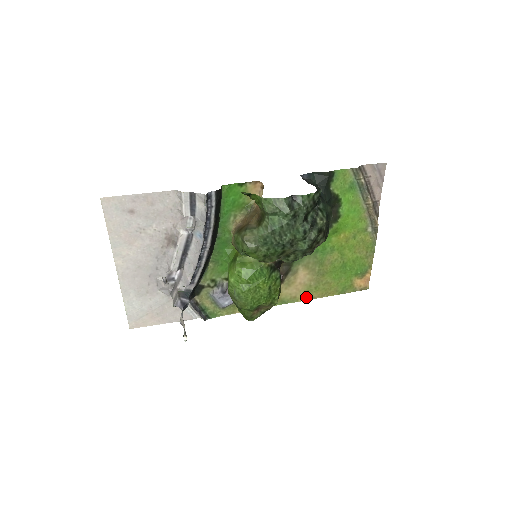
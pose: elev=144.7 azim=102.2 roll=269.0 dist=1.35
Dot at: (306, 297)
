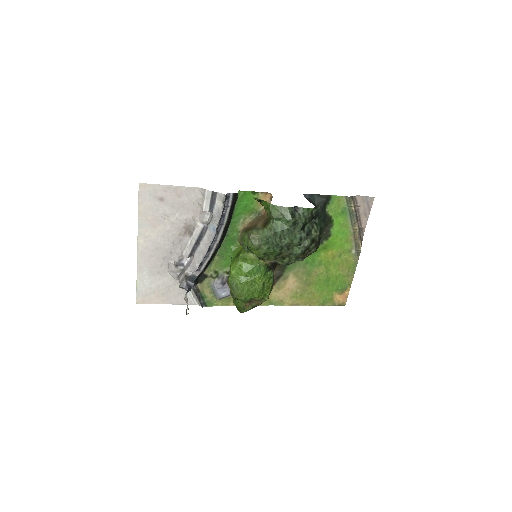
Dot at: (291, 302)
